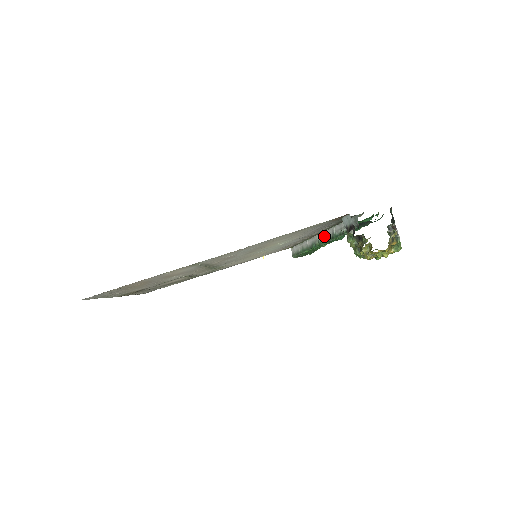
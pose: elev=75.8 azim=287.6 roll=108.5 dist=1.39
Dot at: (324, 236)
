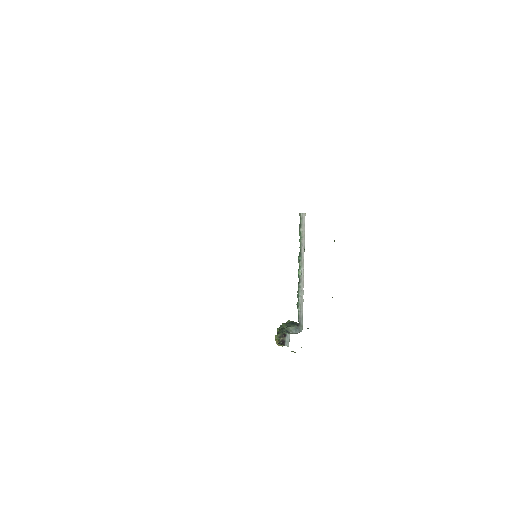
Dot at: (302, 278)
